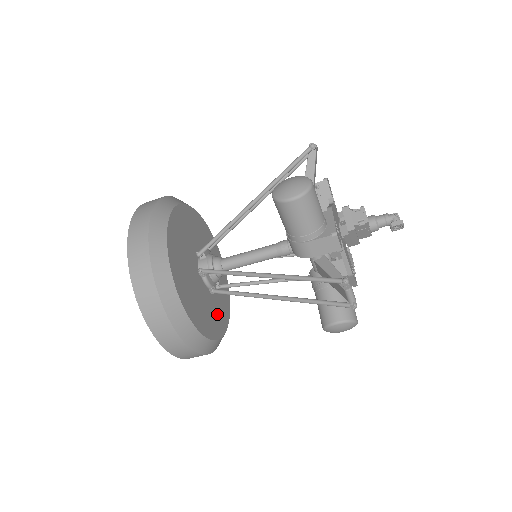
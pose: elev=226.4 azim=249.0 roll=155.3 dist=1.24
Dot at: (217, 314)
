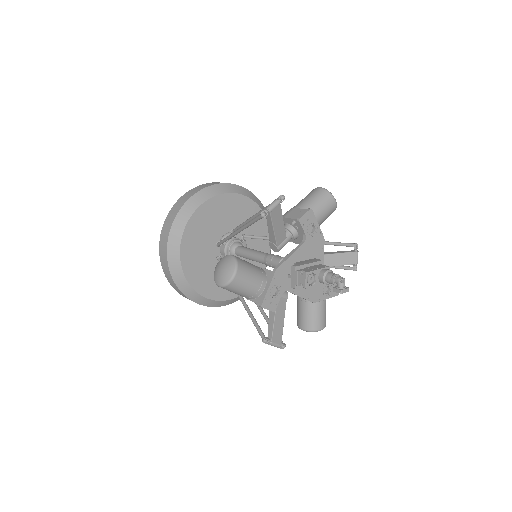
Dot at: occluded
